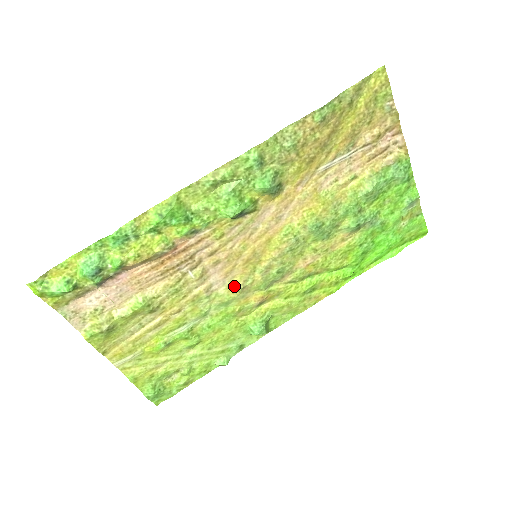
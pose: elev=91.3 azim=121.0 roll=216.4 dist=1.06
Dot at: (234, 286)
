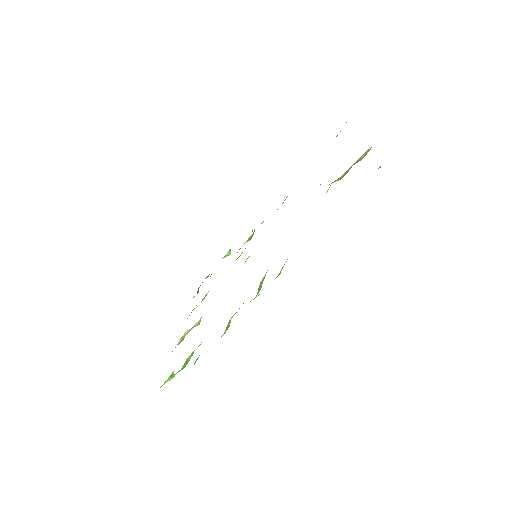
Dot at: occluded
